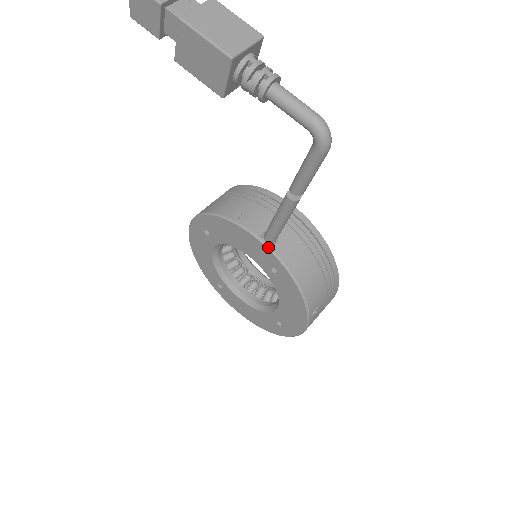
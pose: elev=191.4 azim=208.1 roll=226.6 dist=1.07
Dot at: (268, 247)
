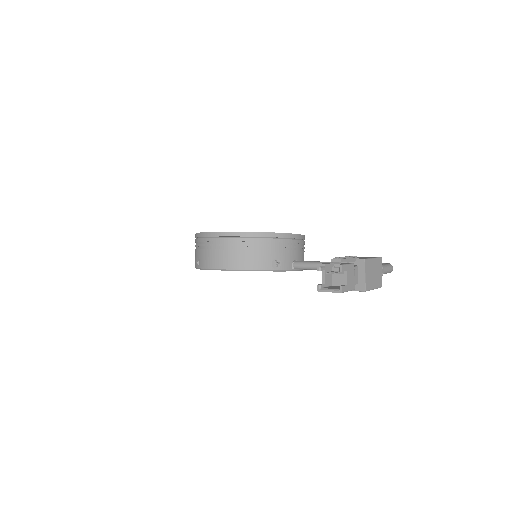
Dot at: occluded
